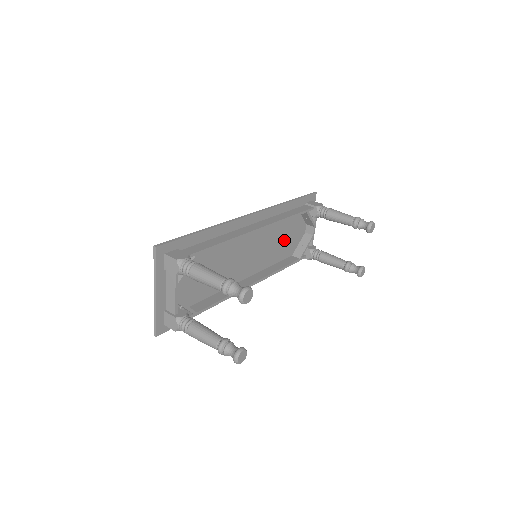
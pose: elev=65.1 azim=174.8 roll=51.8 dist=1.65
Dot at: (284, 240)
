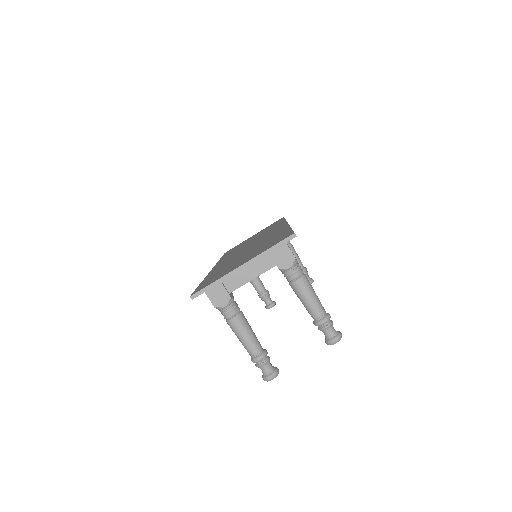
Dot at: occluded
